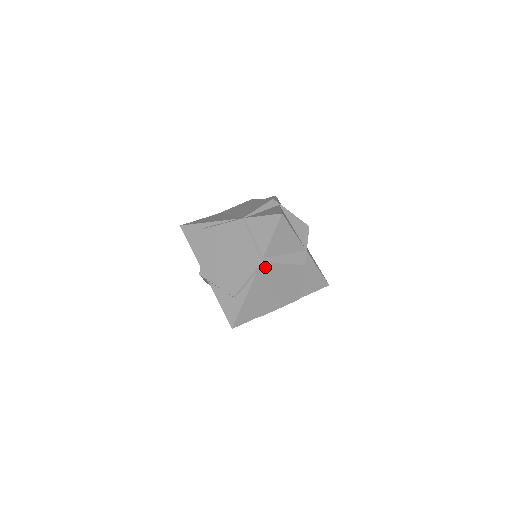
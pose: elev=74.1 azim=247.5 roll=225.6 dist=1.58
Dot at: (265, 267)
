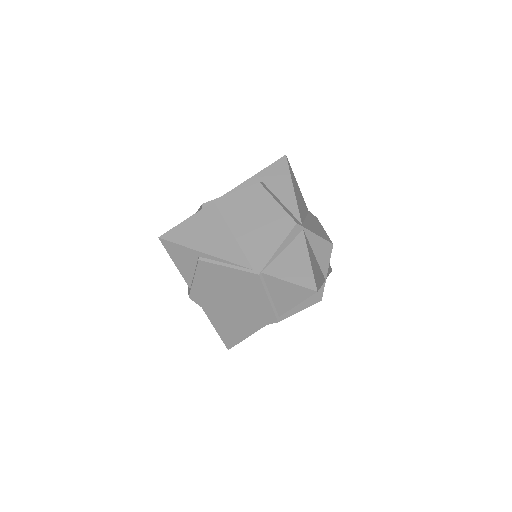
Dot at: occluded
